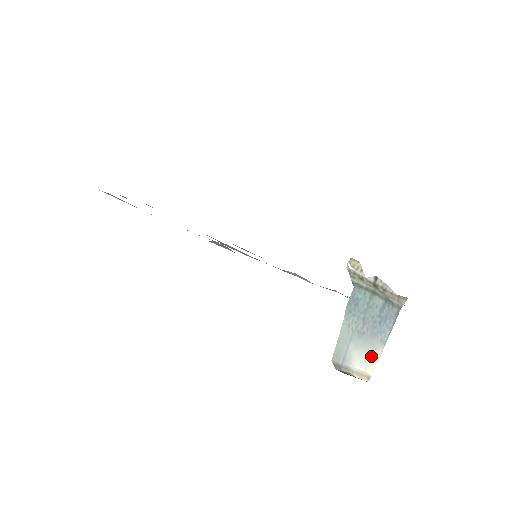
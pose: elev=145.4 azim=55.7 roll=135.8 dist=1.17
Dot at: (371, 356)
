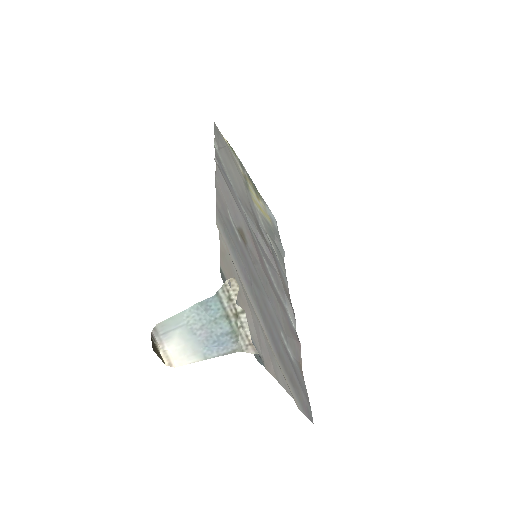
Dot at: (187, 355)
